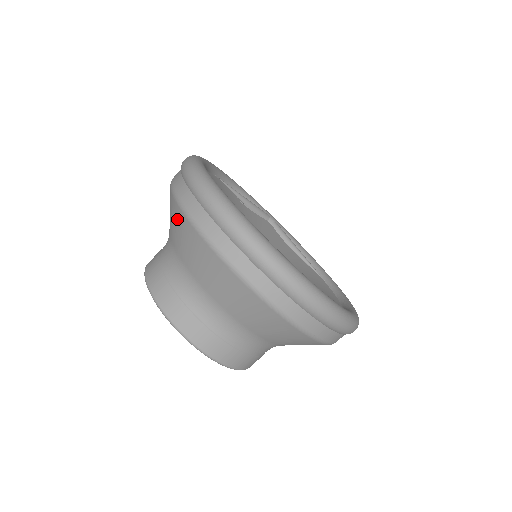
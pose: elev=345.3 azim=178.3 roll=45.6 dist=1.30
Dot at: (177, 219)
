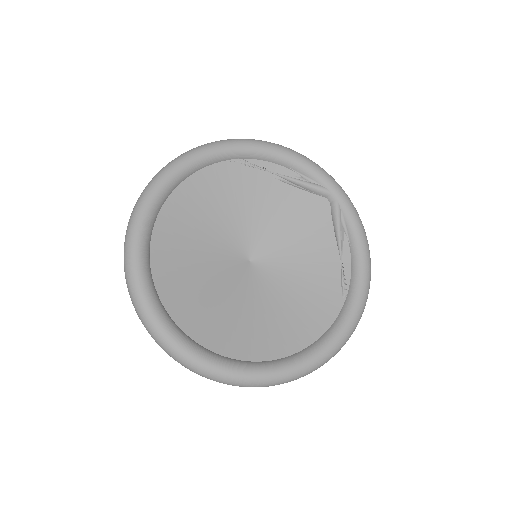
Dot at: occluded
